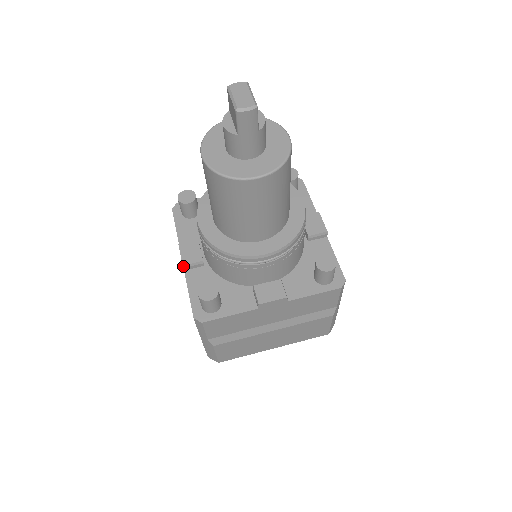
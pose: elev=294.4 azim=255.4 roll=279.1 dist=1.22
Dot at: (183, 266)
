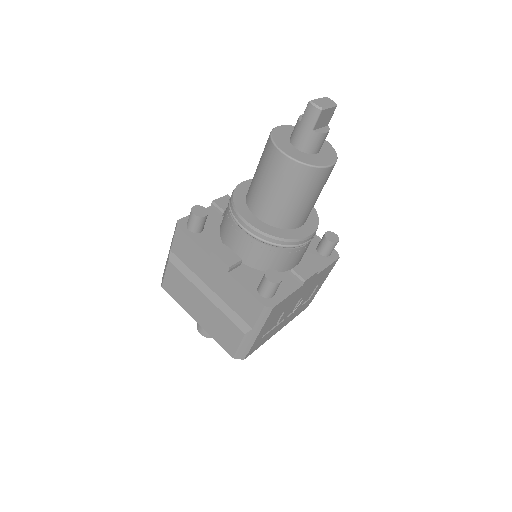
Dot at: (213, 202)
